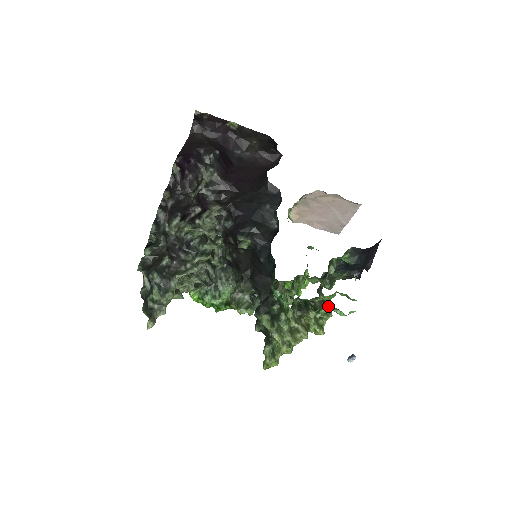
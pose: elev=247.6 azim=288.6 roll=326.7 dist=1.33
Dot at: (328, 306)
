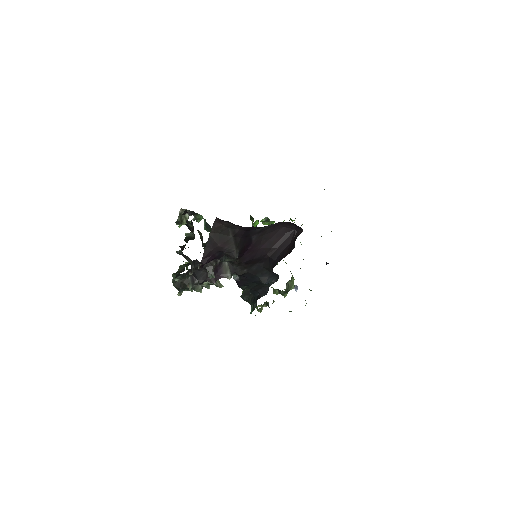
Dot at: occluded
